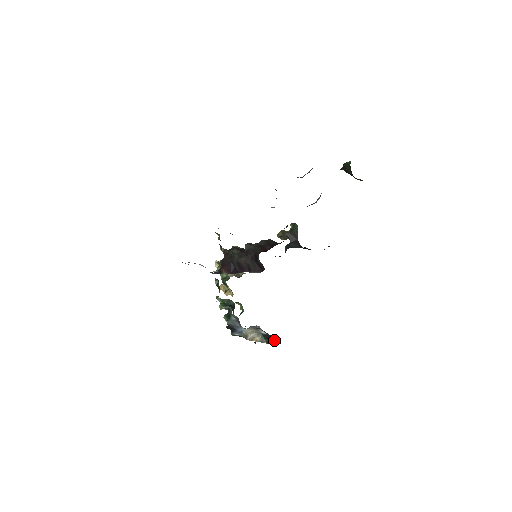
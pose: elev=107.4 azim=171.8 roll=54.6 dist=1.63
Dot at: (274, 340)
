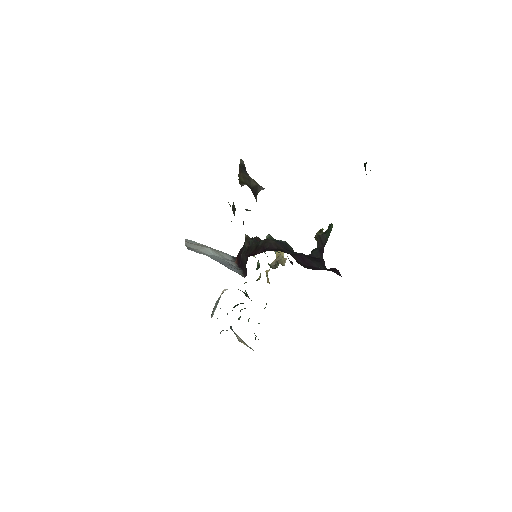
Dot at: occluded
